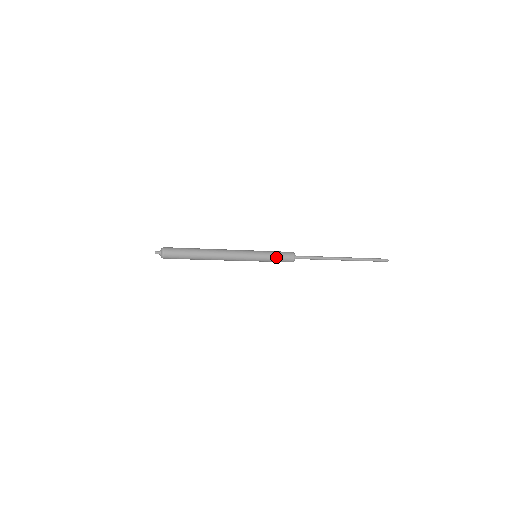
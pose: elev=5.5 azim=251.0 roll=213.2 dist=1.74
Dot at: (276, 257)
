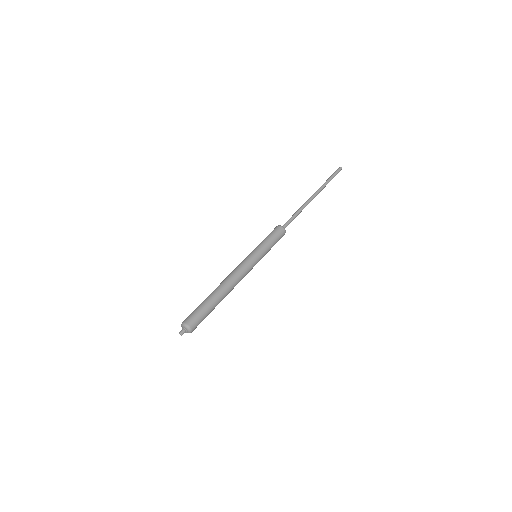
Dot at: (272, 242)
